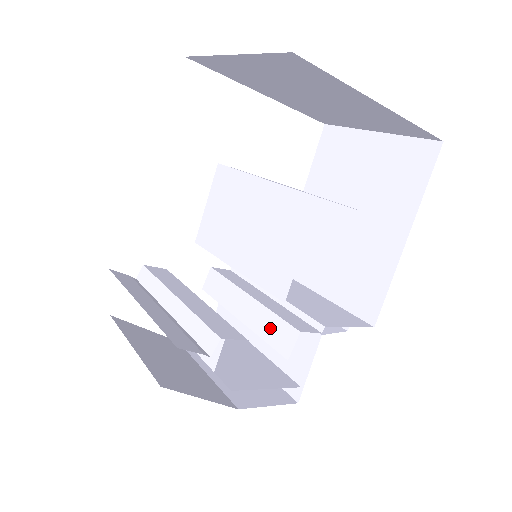
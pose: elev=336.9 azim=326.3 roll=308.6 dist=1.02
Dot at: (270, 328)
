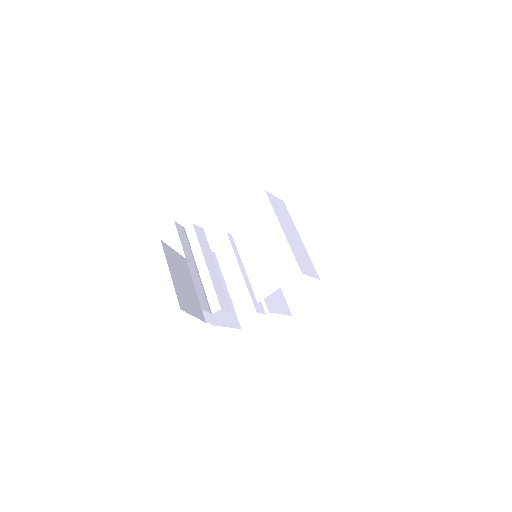
Dot at: (243, 298)
